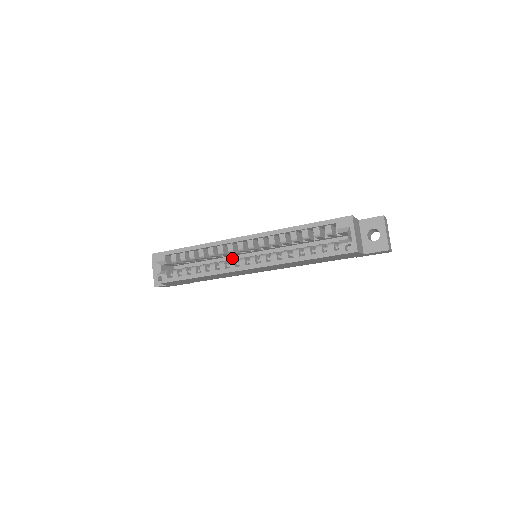
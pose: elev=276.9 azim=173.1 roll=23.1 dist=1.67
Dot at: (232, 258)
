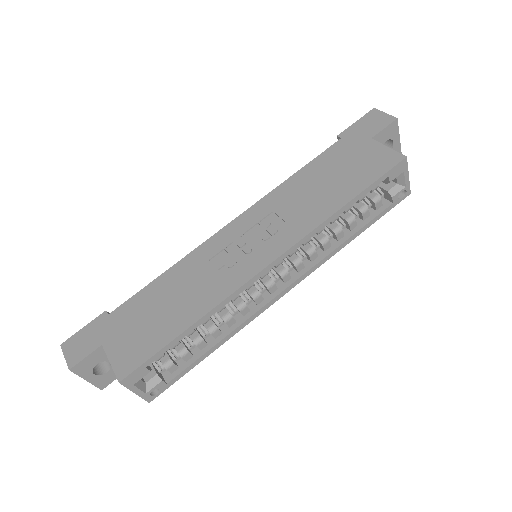
Dot at: occluded
